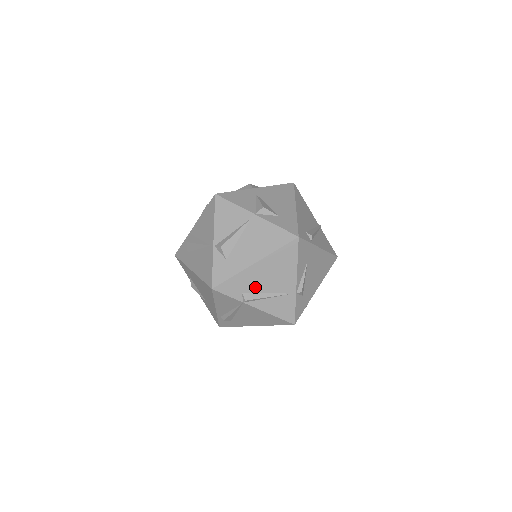
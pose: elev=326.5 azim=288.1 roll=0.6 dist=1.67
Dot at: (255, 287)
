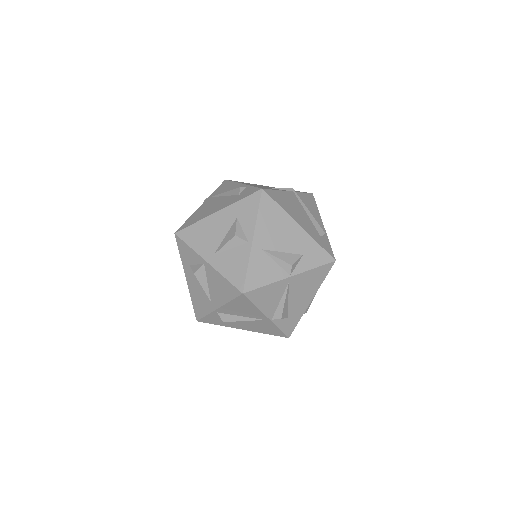
Dot at: occluded
